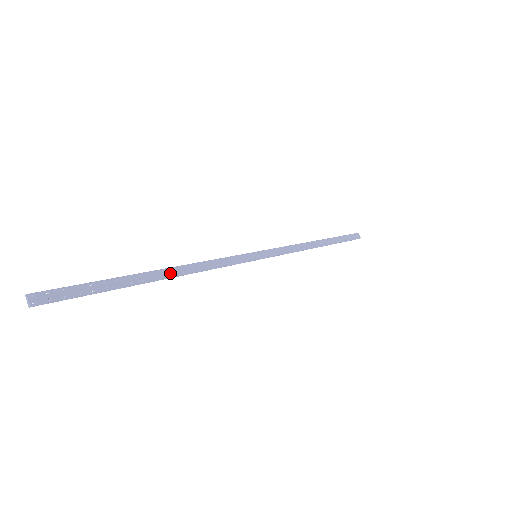
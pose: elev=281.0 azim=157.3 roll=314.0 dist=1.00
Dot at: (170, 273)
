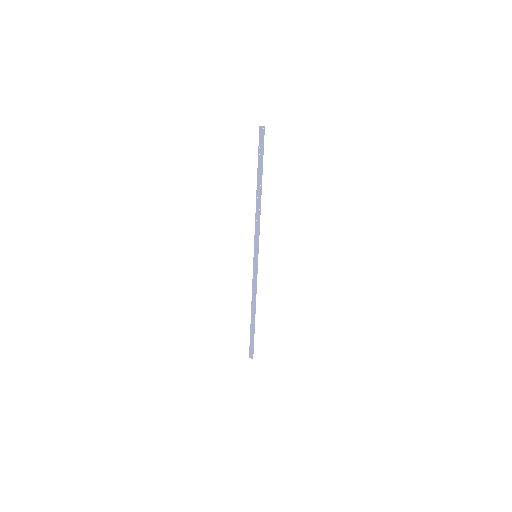
Dot at: (259, 196)
